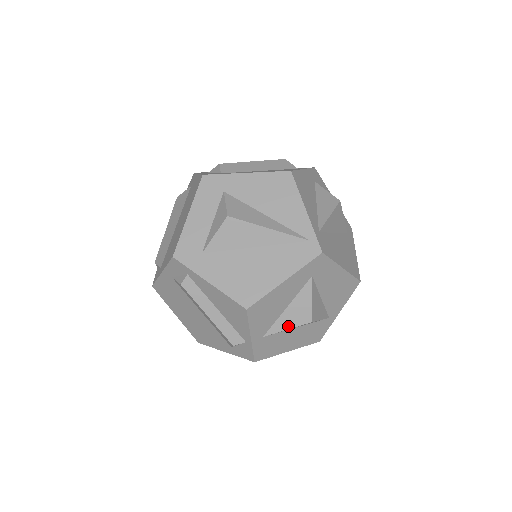
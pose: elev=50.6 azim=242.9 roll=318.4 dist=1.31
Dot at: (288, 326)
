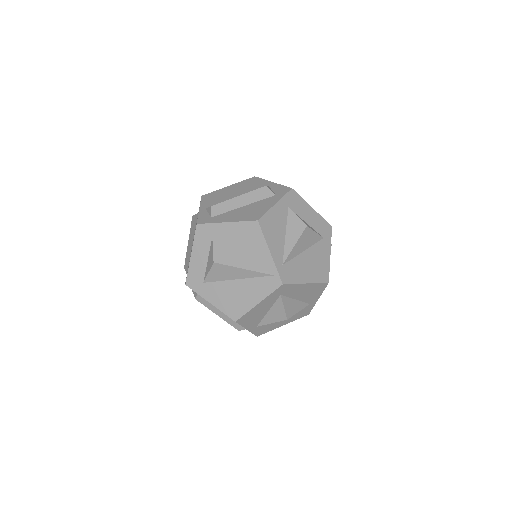
Dot at: (272, 321)
